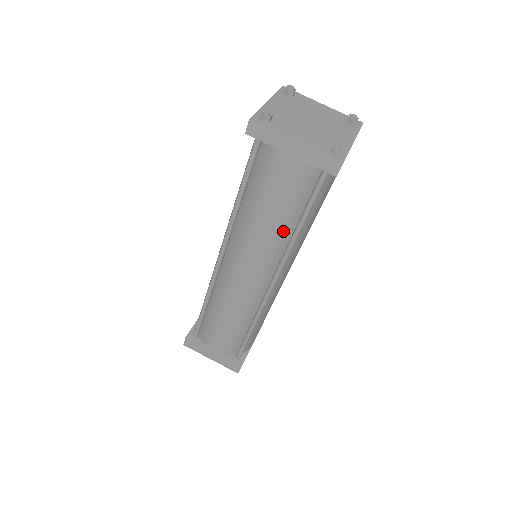
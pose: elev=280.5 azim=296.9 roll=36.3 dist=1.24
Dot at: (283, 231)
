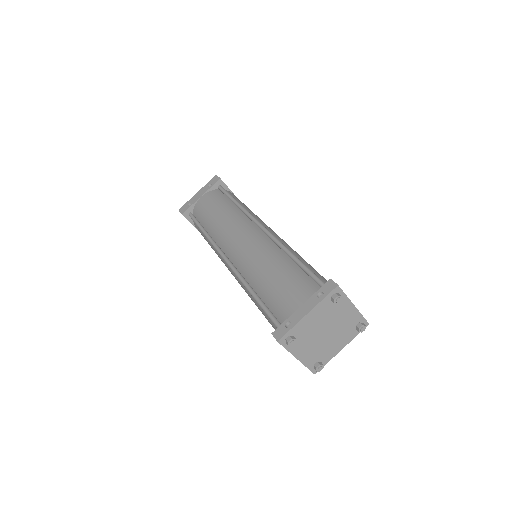
Dot at: occluded
